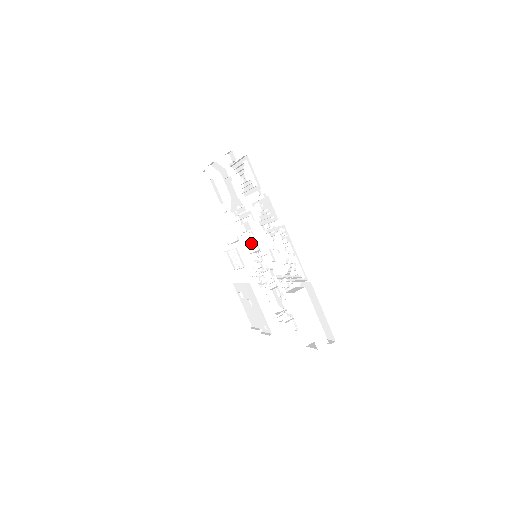
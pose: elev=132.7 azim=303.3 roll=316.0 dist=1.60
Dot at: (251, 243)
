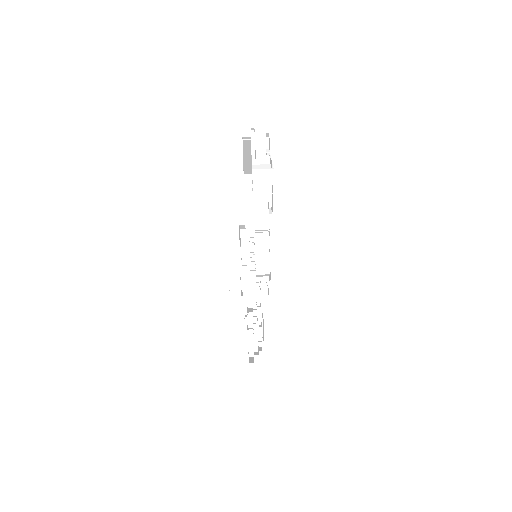
Dot at: occluded
